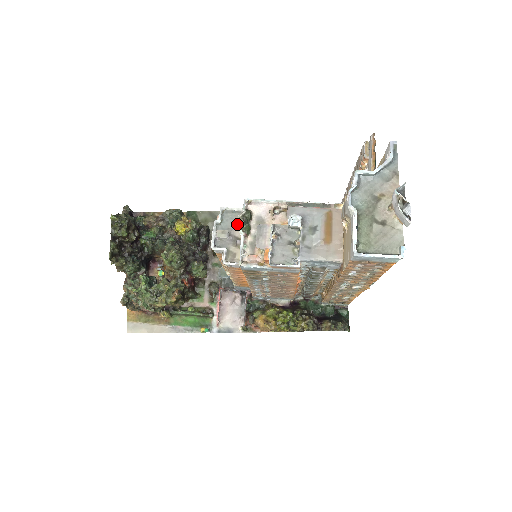
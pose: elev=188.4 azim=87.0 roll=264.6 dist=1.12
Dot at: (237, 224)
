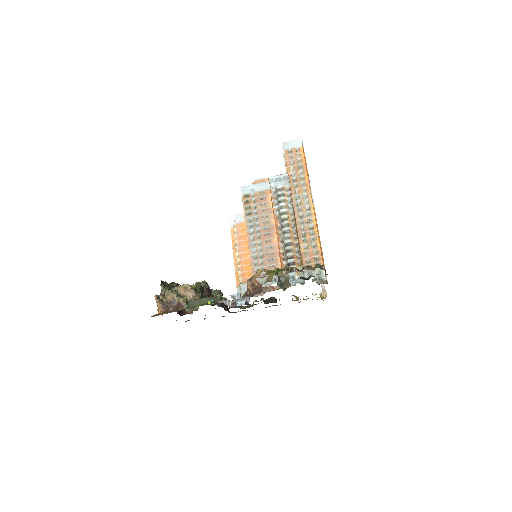
Dot at: occluded
